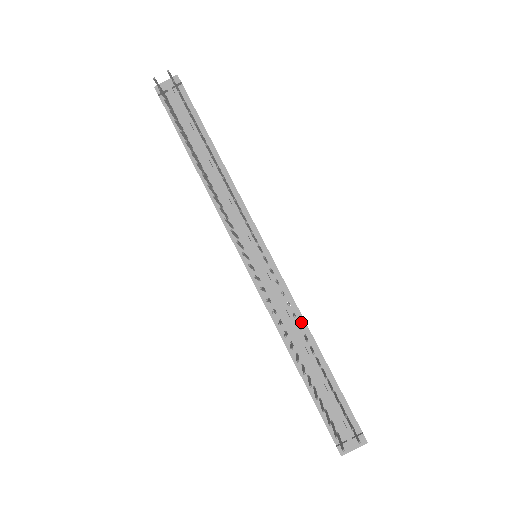
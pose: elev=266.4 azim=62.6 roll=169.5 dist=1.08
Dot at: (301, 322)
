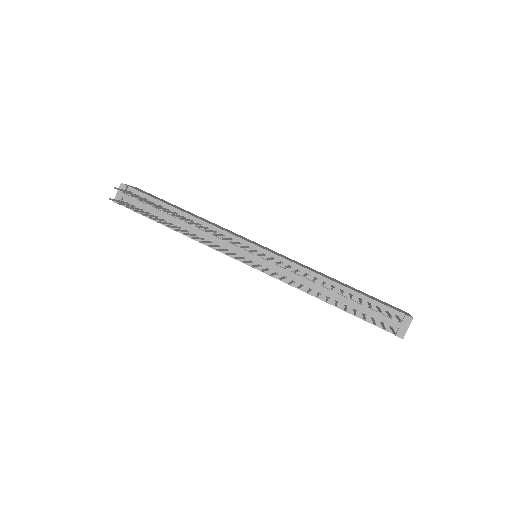
Dot at: (314, 276)
